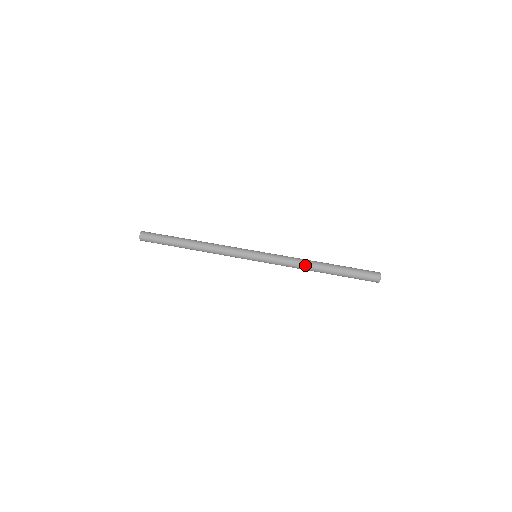
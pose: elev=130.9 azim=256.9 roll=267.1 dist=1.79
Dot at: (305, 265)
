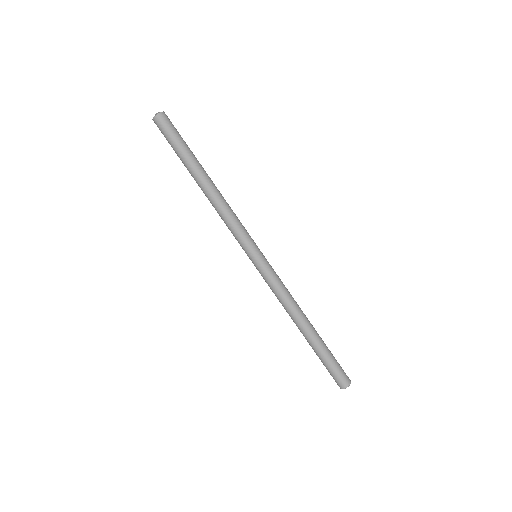
Dot at: (295, 311)
